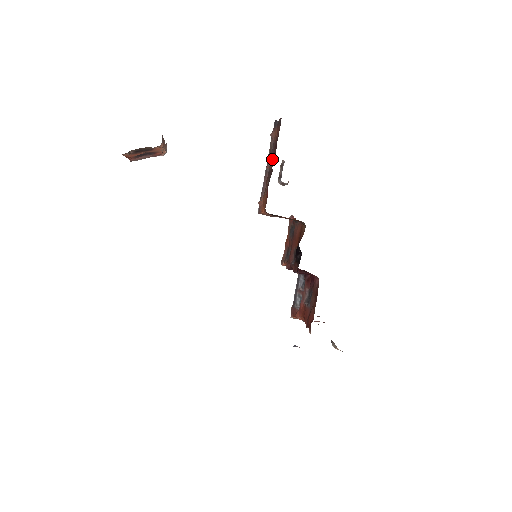
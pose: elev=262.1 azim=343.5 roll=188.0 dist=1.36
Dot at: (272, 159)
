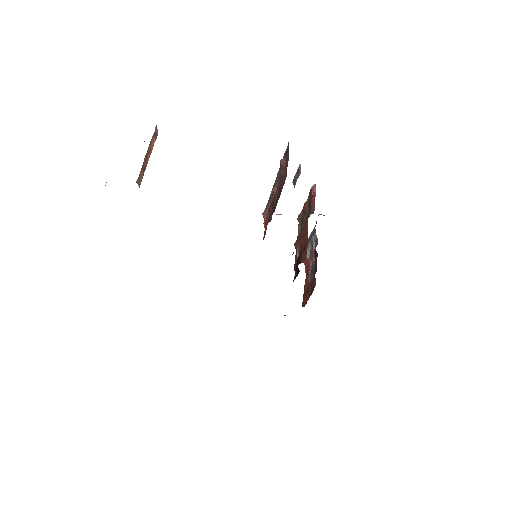
Dot at: (276, 196)
